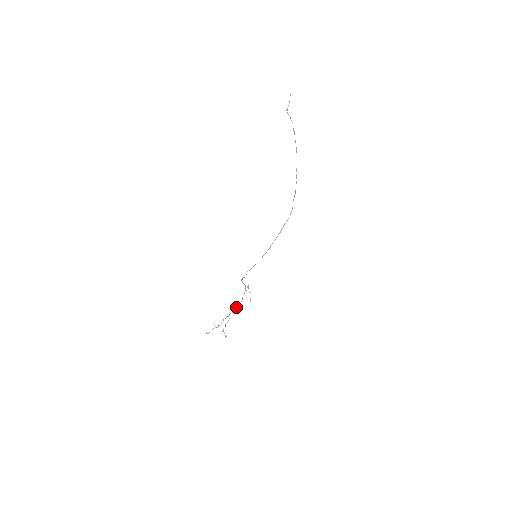
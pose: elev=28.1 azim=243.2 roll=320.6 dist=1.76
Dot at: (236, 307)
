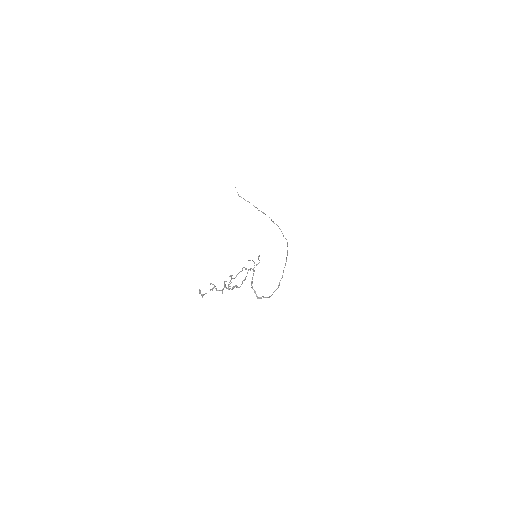
Dot at: occluded
